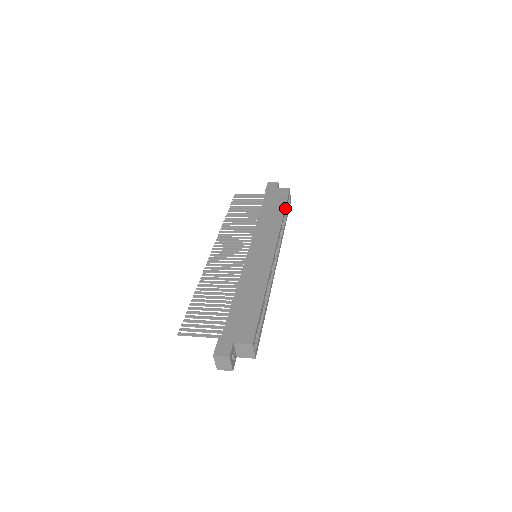
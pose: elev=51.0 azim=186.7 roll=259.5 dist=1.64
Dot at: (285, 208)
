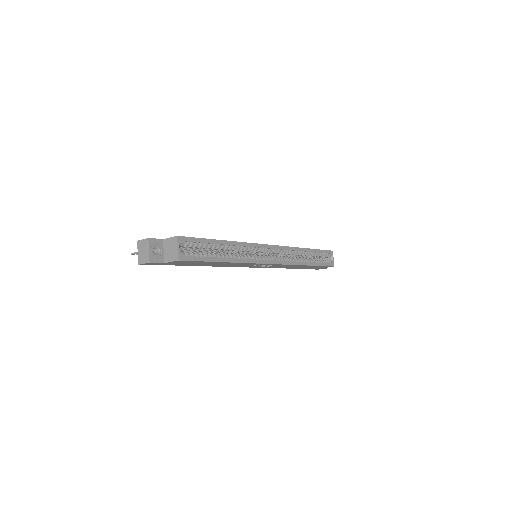
Dot at: (314, 250)
